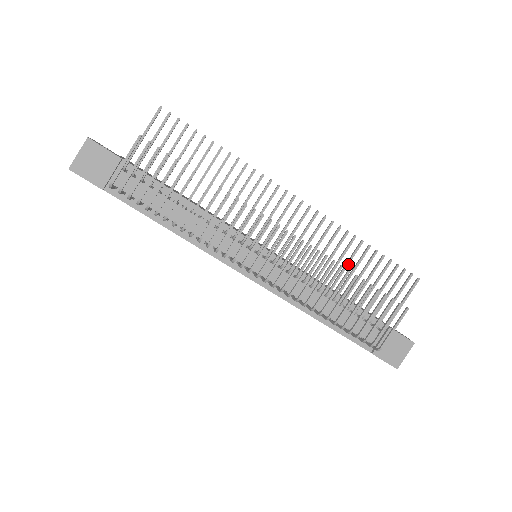
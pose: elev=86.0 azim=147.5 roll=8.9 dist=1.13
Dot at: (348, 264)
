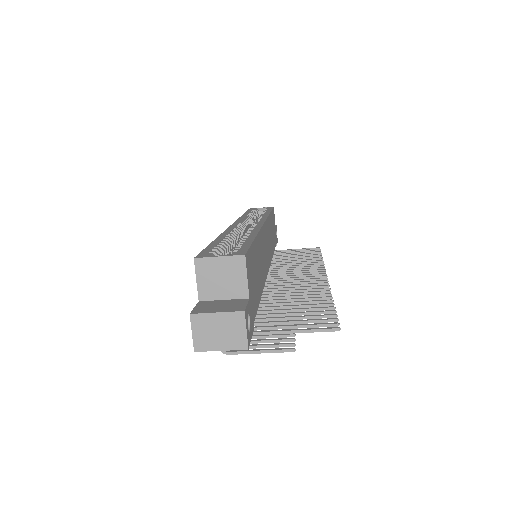
Dot at: occluded
